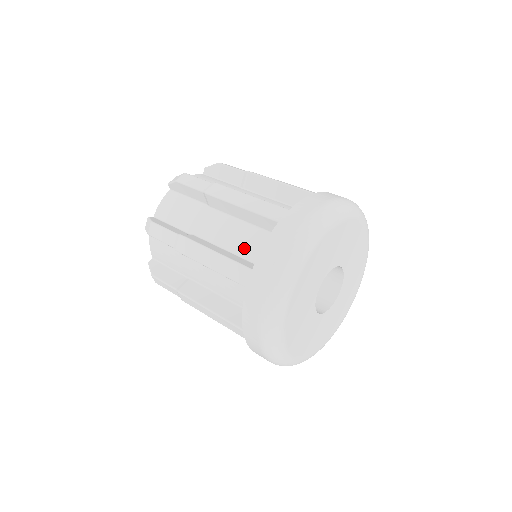
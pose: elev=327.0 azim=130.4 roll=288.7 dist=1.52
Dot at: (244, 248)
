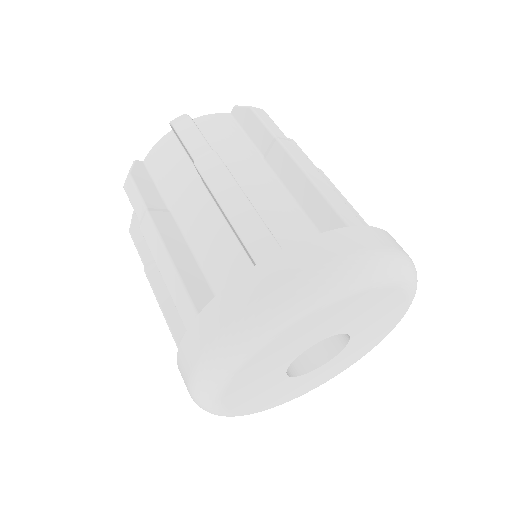
Dot at: (278, 225)
